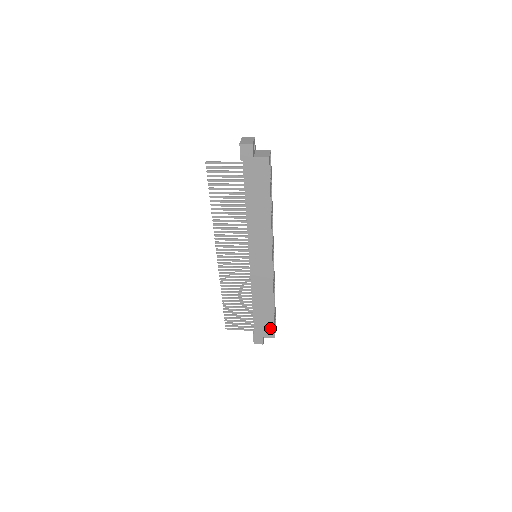
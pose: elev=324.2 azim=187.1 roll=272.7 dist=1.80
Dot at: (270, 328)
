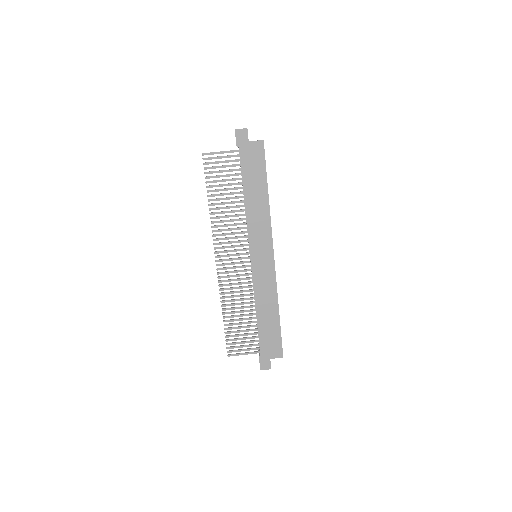
Dot at: (277, 345)
